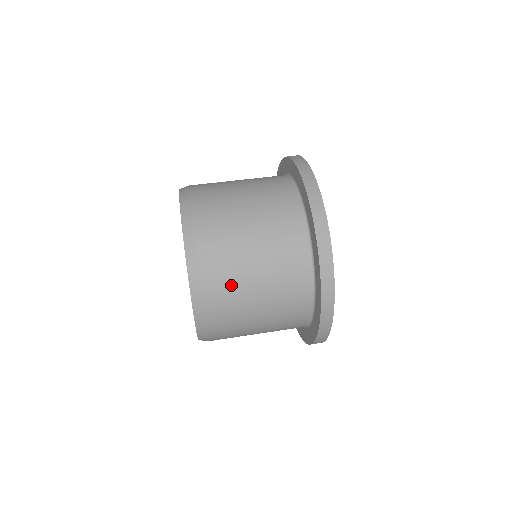
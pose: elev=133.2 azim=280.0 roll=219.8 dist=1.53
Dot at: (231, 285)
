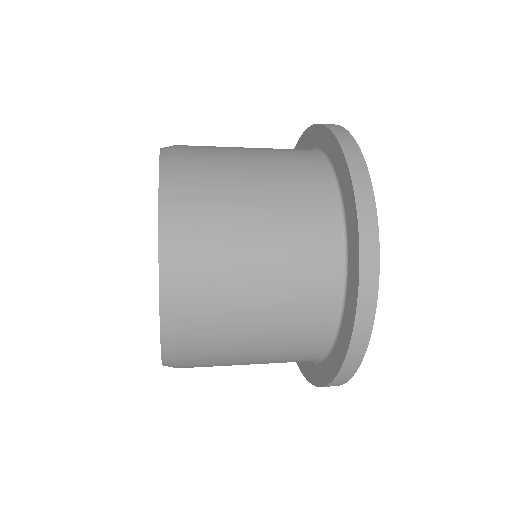
Dot at: (217, 164)
